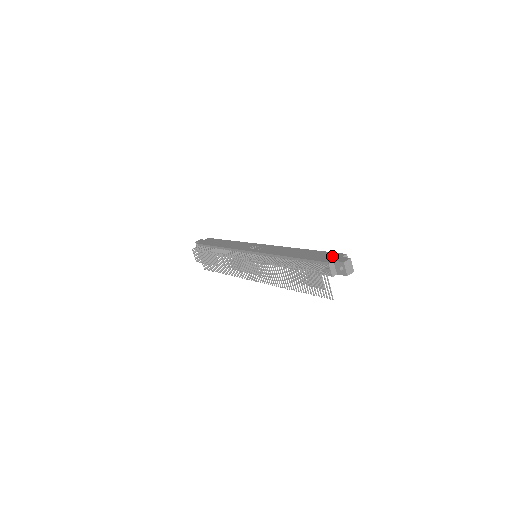
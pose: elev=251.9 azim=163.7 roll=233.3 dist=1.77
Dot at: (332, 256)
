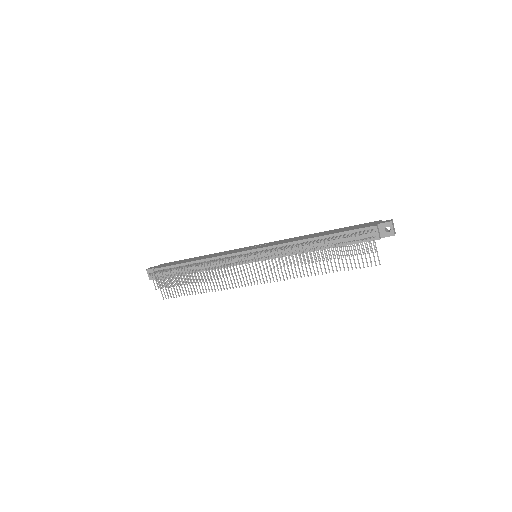
Dot at: (369, 224)
